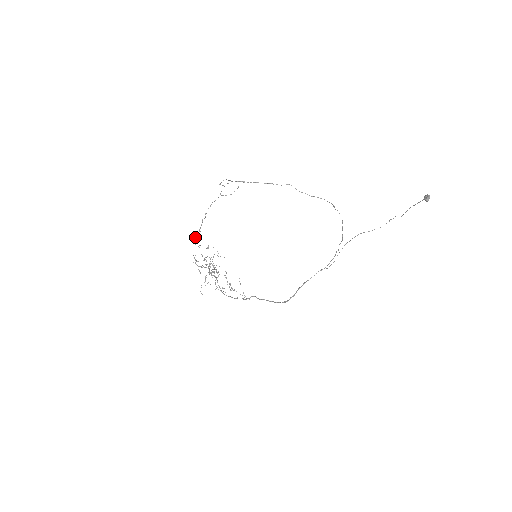
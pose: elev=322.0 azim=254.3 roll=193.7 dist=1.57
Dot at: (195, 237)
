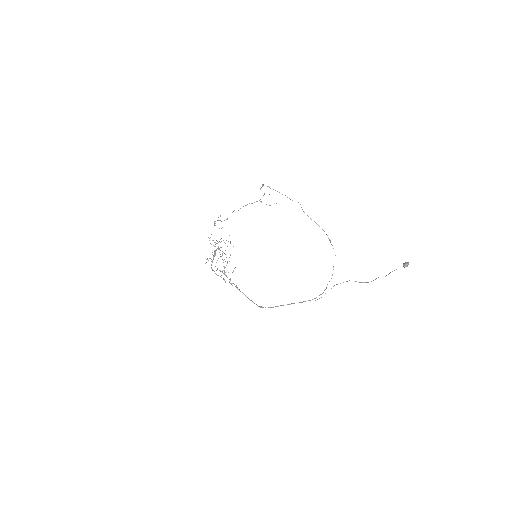
Dot at: occluded
